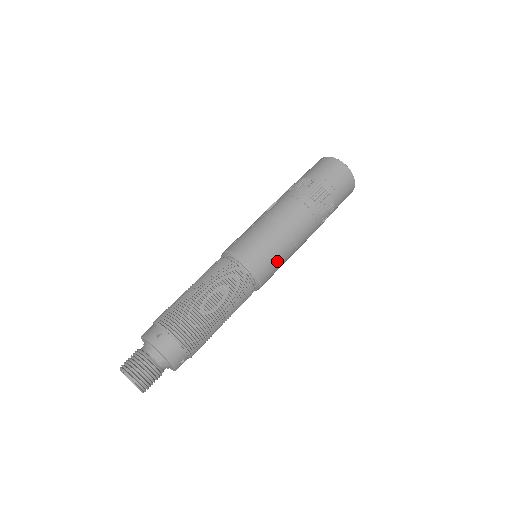
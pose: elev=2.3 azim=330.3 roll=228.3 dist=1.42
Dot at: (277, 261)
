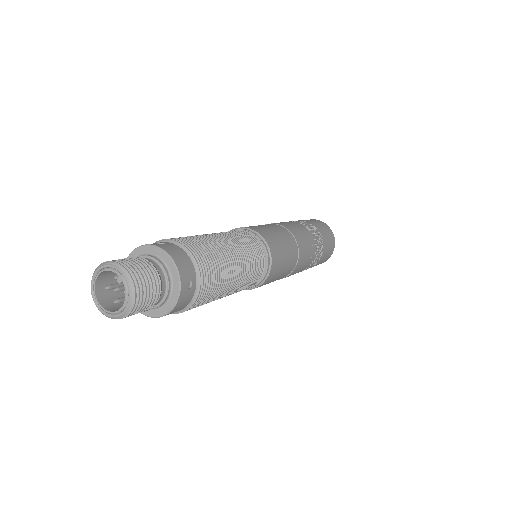
Dot at: (284, 249)
